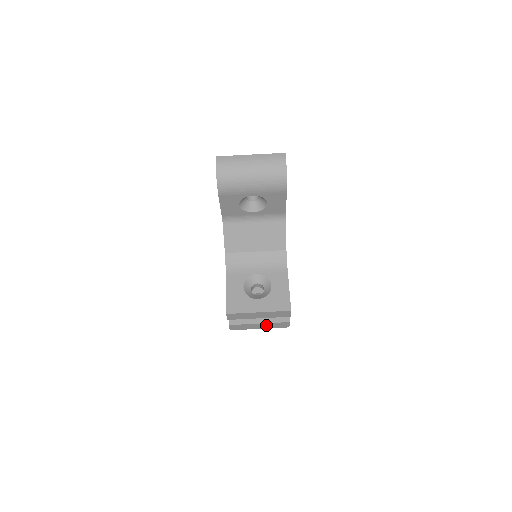
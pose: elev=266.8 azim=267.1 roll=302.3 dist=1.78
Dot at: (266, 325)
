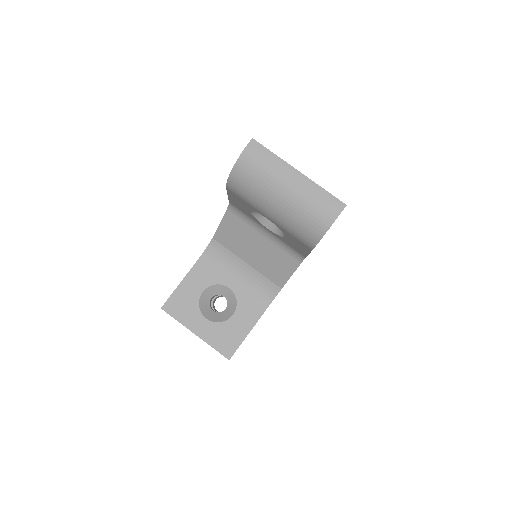
Dot at: occluded
